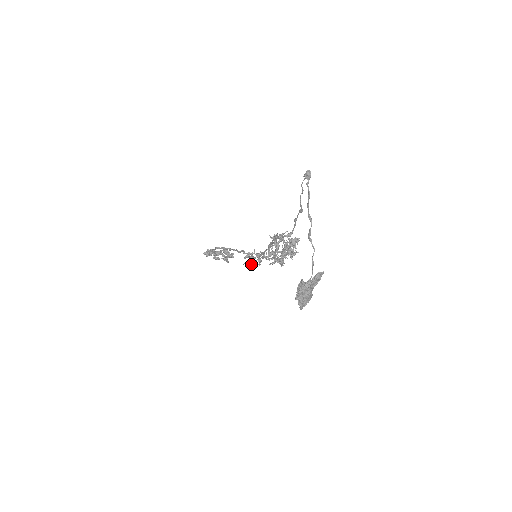
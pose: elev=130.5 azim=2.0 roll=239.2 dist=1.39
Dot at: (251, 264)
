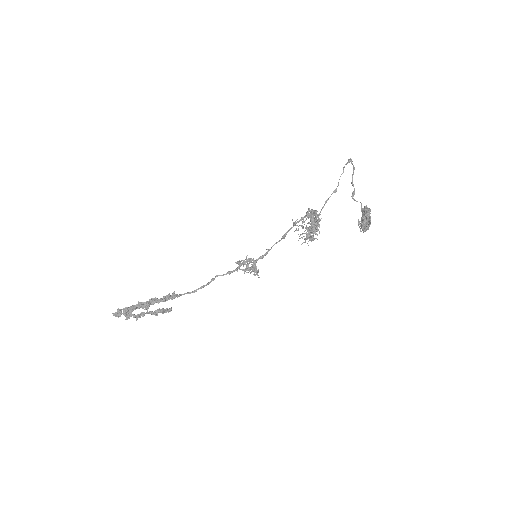
Dot at: (243, 269)
